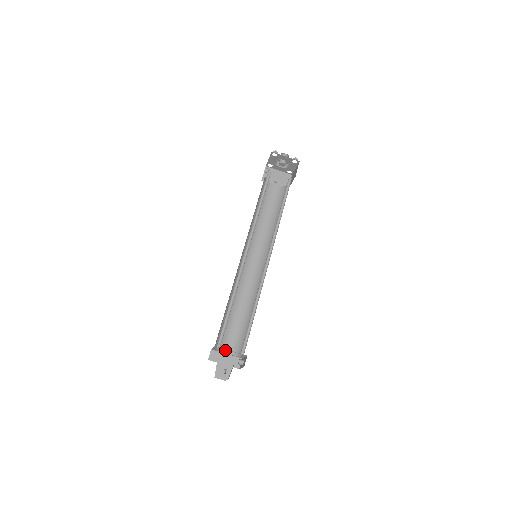
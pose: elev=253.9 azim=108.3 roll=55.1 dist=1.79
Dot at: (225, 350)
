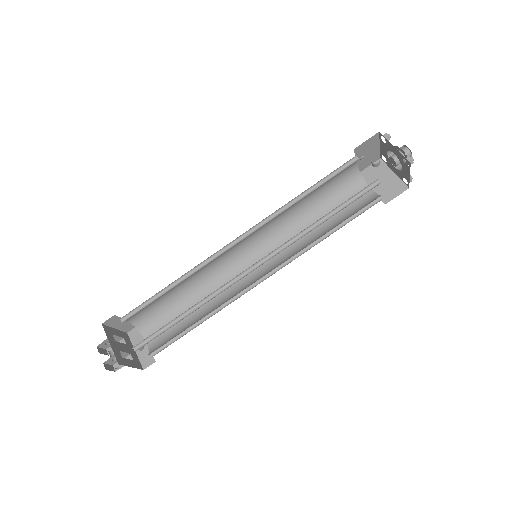
Dot at: (129, 319)
